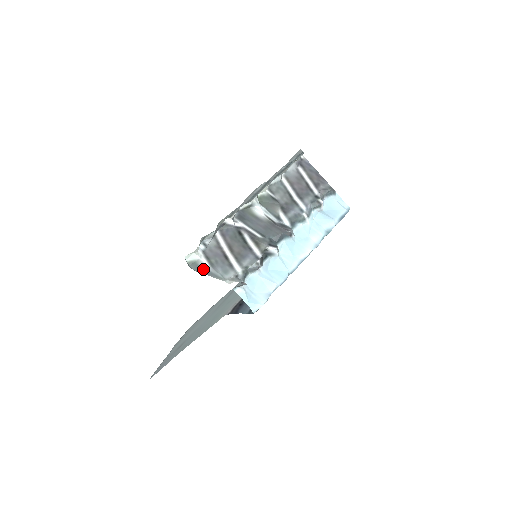
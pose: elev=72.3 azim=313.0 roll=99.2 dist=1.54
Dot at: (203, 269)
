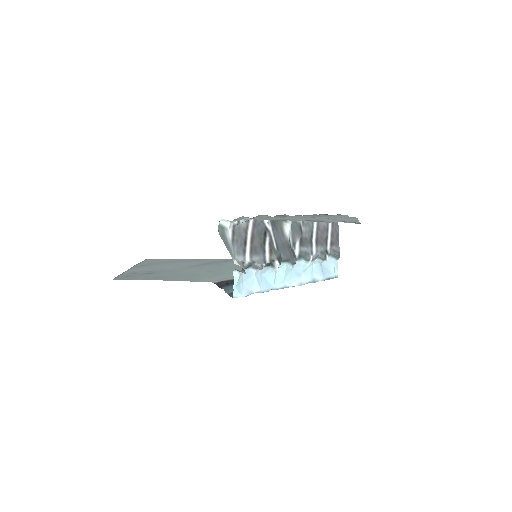
Dot at: (225, 238)
